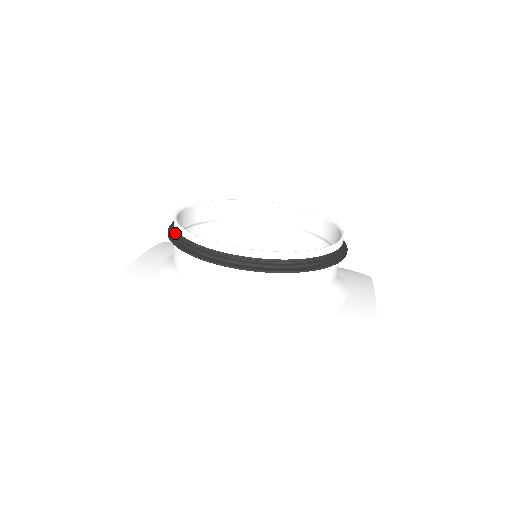
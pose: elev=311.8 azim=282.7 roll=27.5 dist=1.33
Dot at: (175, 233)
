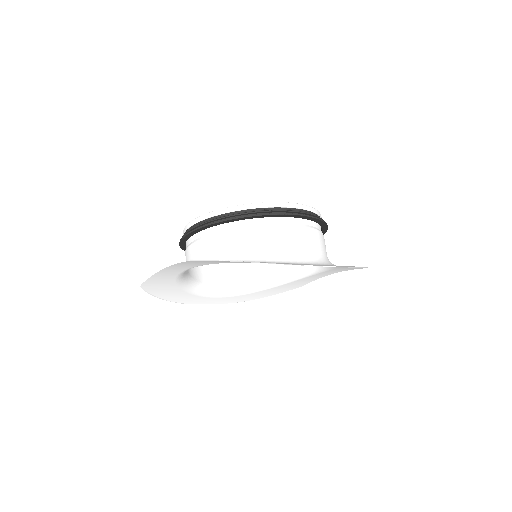
Dot at: (224, 217)
